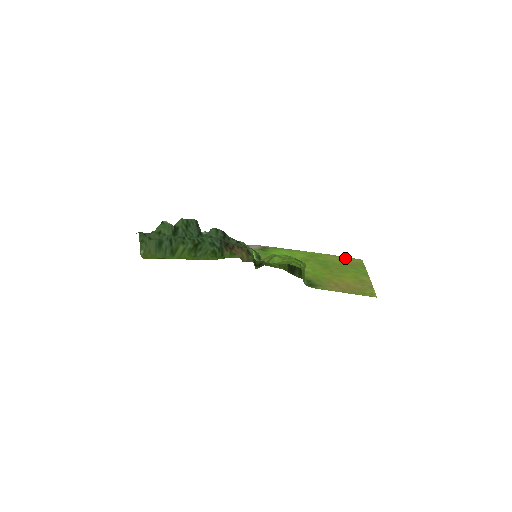
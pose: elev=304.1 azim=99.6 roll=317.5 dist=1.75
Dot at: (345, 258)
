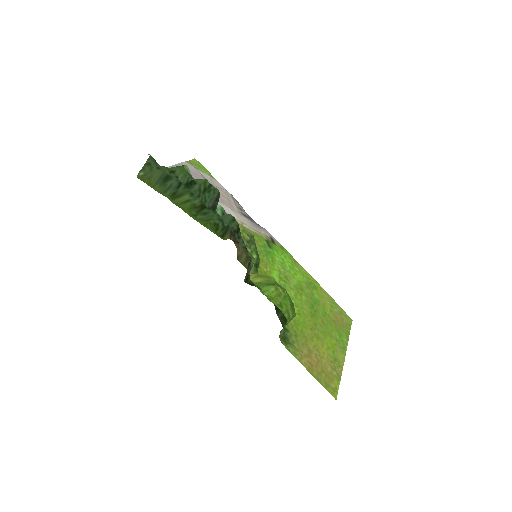
Dot at: (338, 308)
